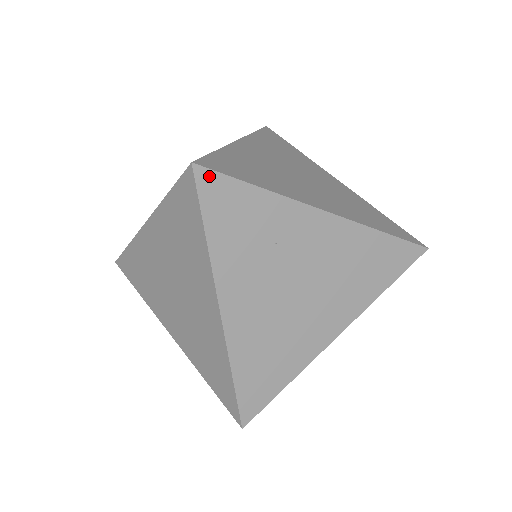
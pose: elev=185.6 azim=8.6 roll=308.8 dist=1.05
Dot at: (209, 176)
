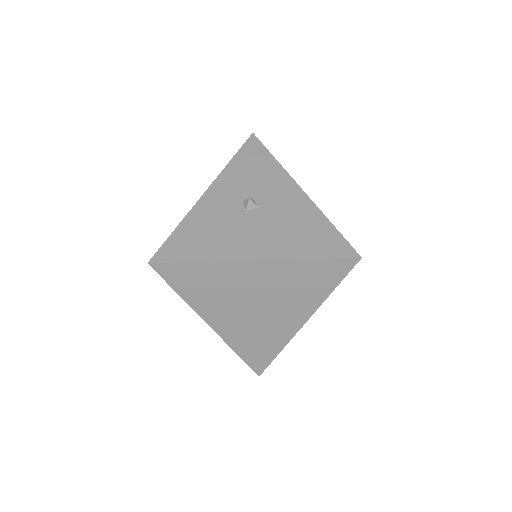
Dot at: occluded
